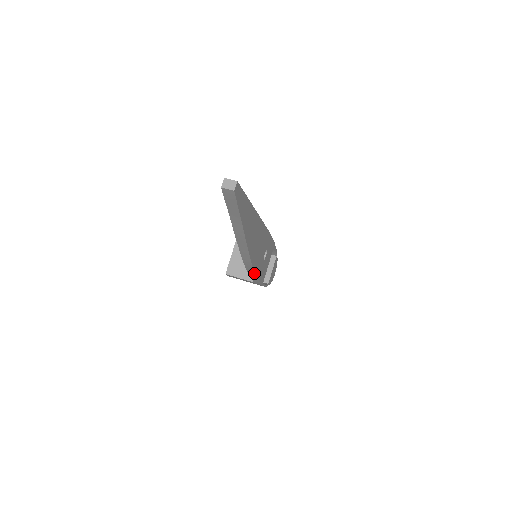
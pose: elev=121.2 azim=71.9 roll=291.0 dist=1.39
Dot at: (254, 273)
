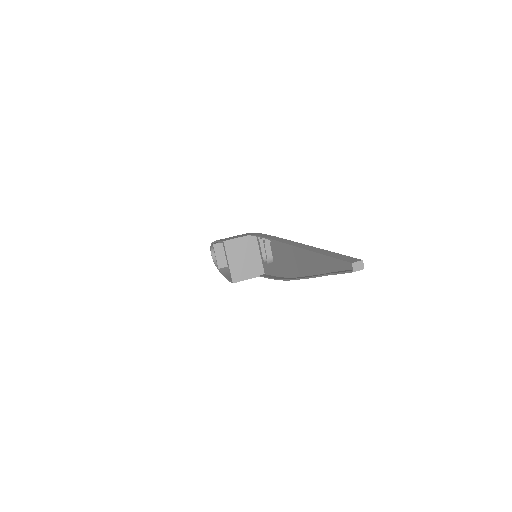
Dot at: occluded
